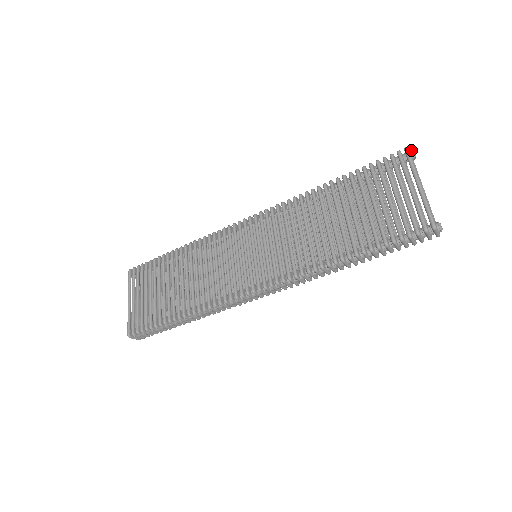
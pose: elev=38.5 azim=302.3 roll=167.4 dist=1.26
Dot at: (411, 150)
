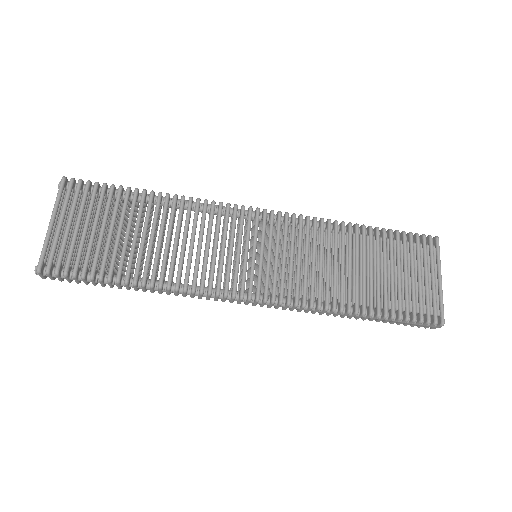
Dot at: occluded
